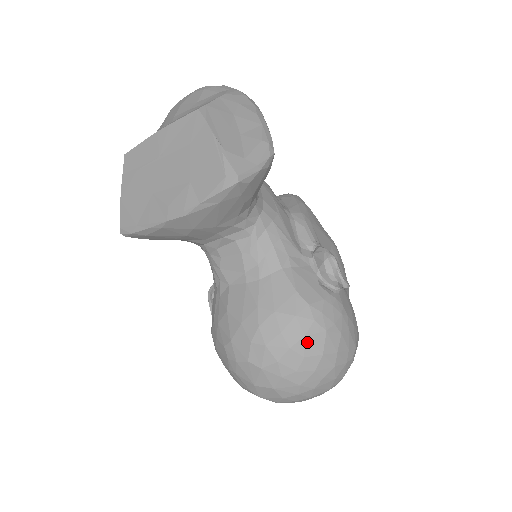
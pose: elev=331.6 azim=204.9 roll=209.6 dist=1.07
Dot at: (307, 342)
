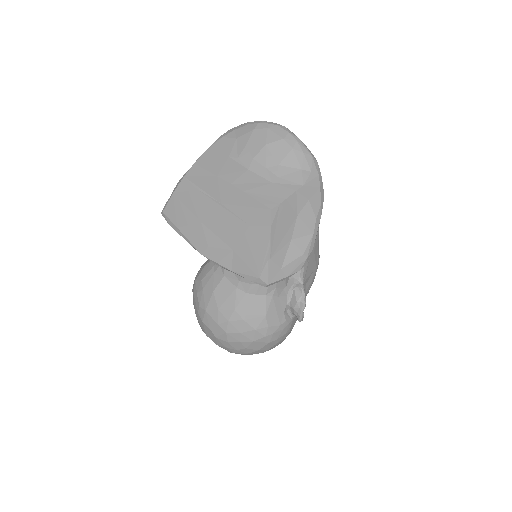
Dot at: (253, 344)
